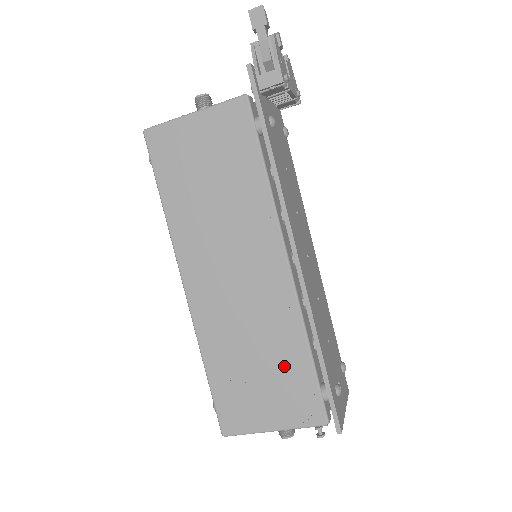
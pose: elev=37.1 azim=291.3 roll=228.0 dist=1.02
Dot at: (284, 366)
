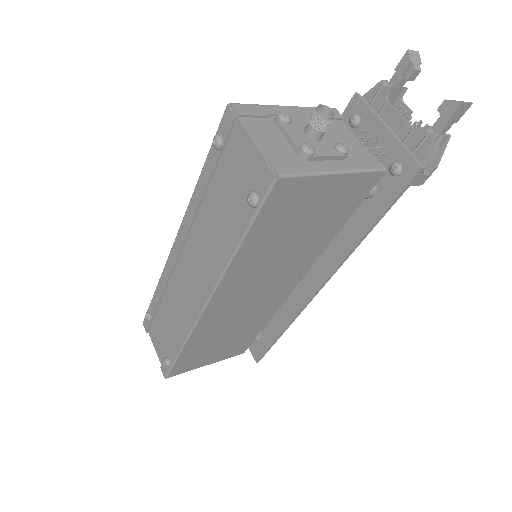
Dot at: (244, 335)
